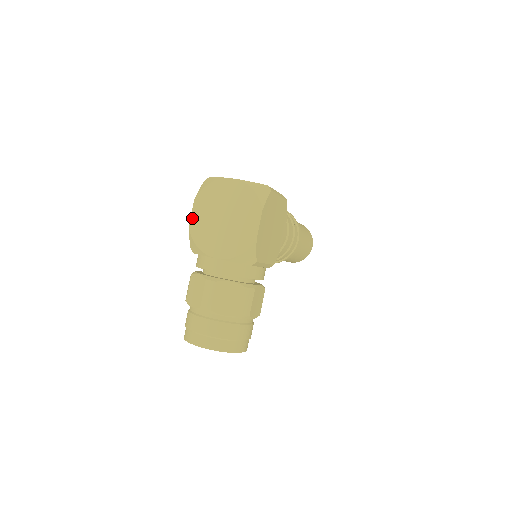
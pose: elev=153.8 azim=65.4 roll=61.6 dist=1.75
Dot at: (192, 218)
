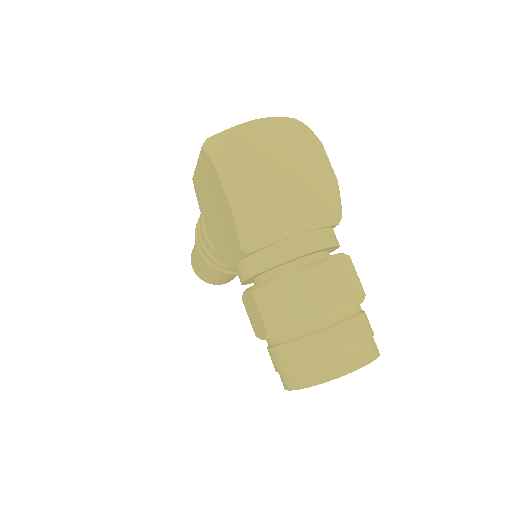
Dot at: (230, 197)
